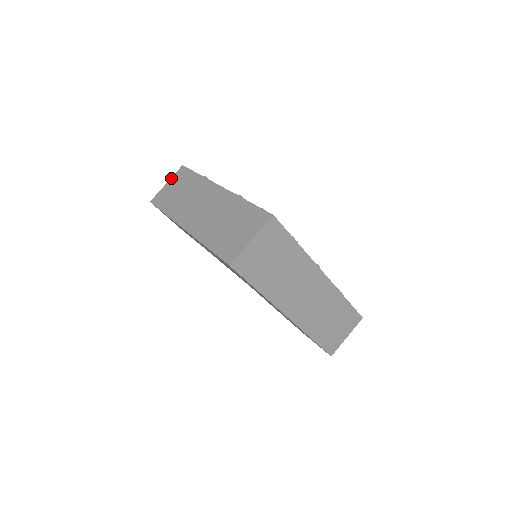
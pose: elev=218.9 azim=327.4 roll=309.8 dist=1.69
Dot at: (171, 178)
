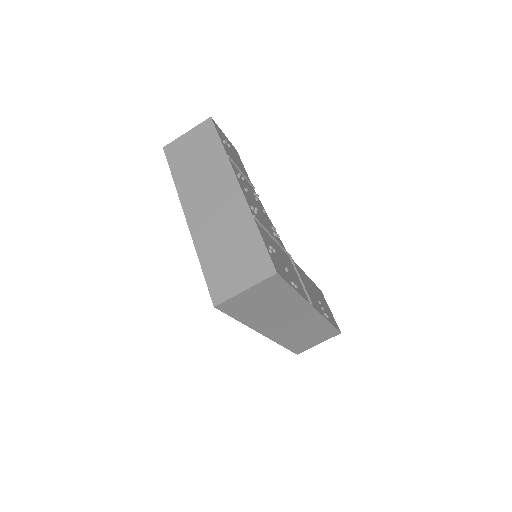
Dot at: (193, 128)
